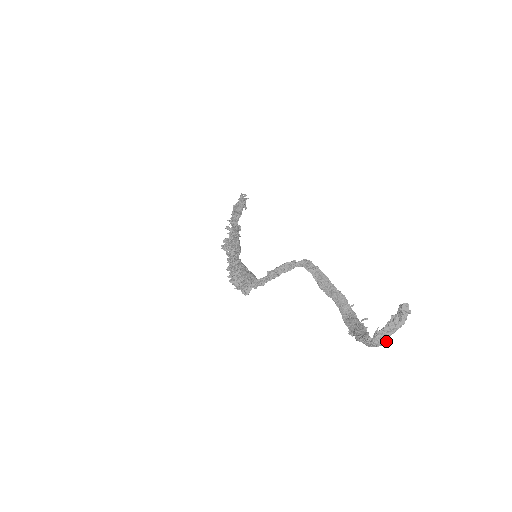
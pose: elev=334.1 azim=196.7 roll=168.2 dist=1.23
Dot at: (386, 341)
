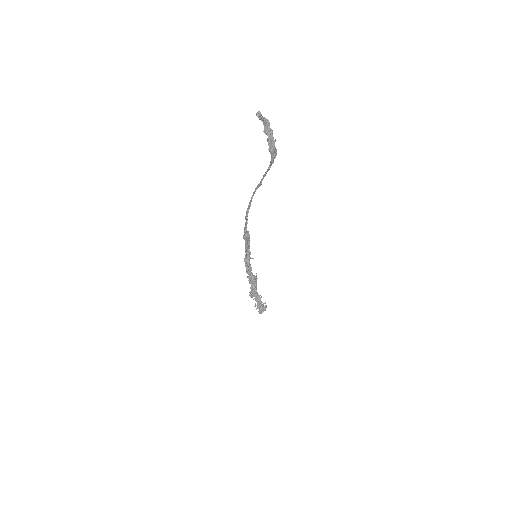
Dot at: (271, 129)
